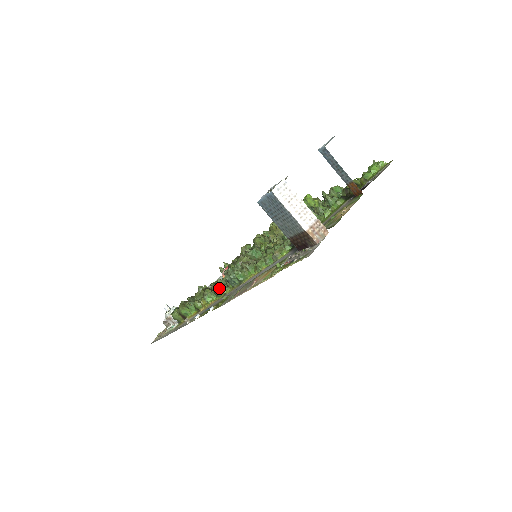
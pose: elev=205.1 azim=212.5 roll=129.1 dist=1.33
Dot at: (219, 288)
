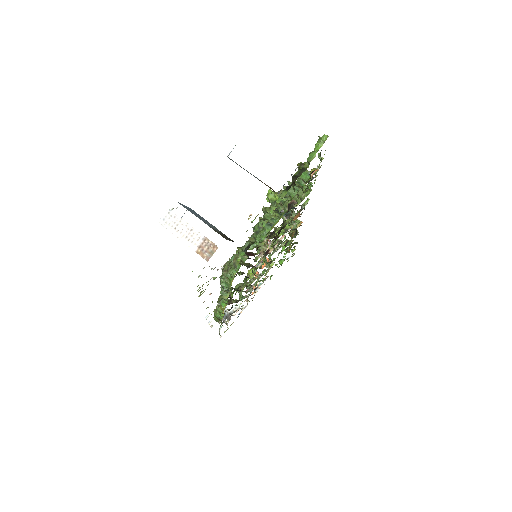
Dot at: occluded
